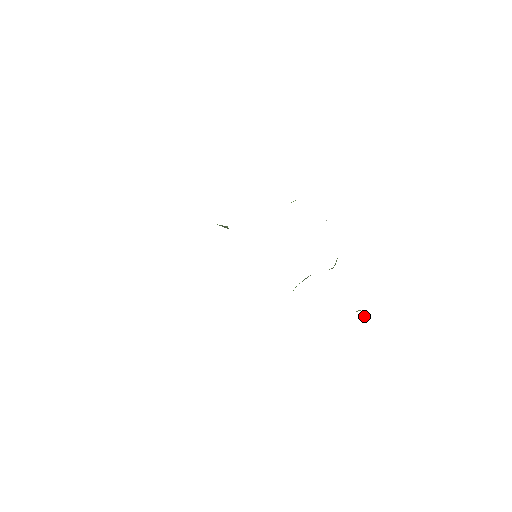
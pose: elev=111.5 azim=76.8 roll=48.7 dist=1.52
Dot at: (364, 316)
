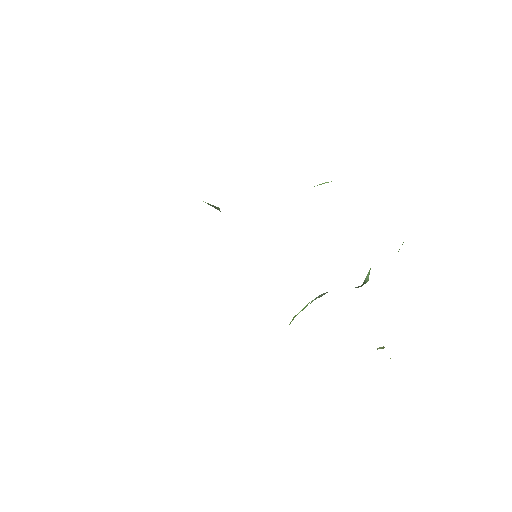
Dot at: occluded
